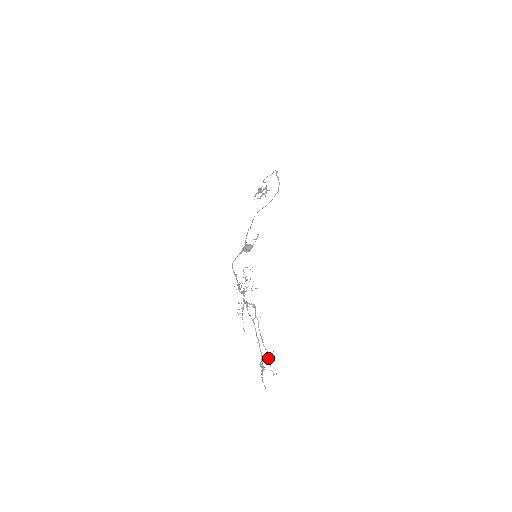
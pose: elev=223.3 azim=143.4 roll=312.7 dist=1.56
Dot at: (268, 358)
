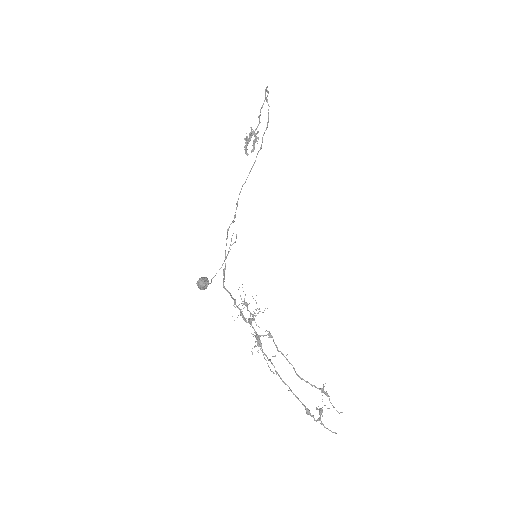
Dot at: occluded
